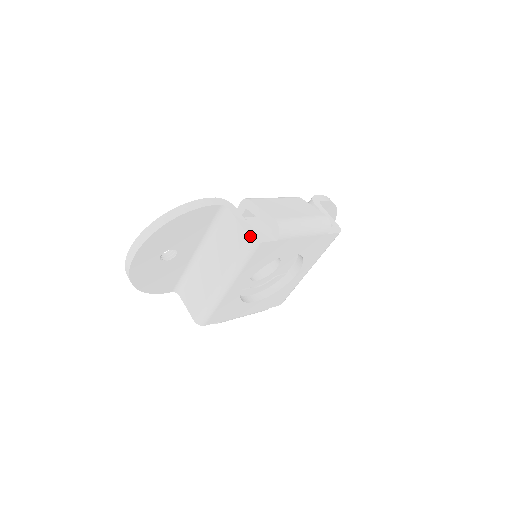
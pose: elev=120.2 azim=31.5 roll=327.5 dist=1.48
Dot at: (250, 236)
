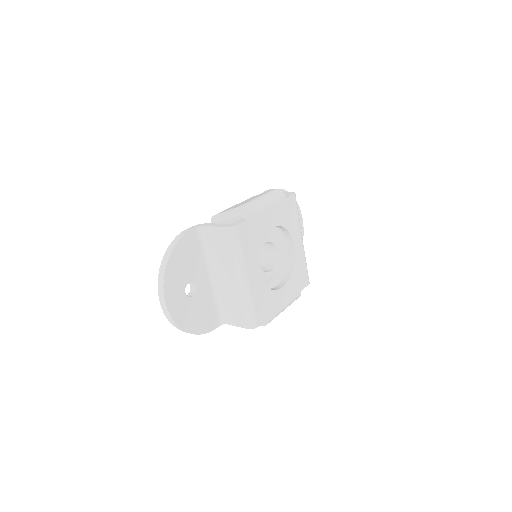
Dot at: (227, 227)
